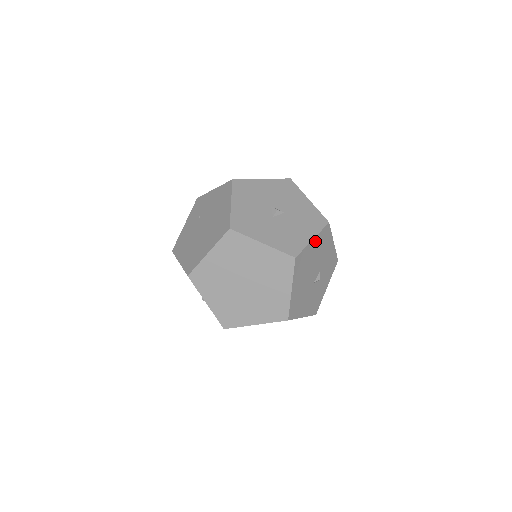
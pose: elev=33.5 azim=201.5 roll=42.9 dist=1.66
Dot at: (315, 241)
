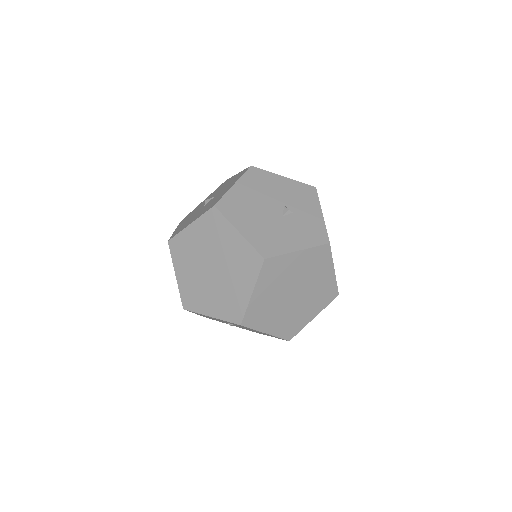
Dot at: (240, 185)
